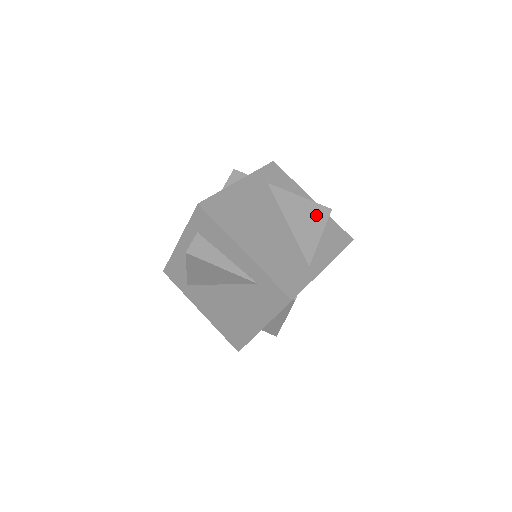
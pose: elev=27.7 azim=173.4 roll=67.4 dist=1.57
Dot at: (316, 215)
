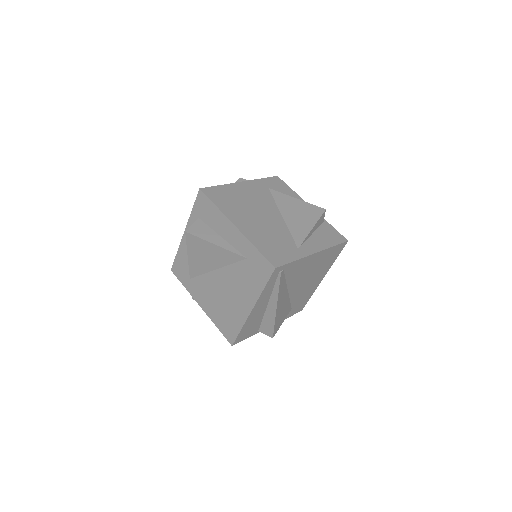
Dot at: (310, 213)
